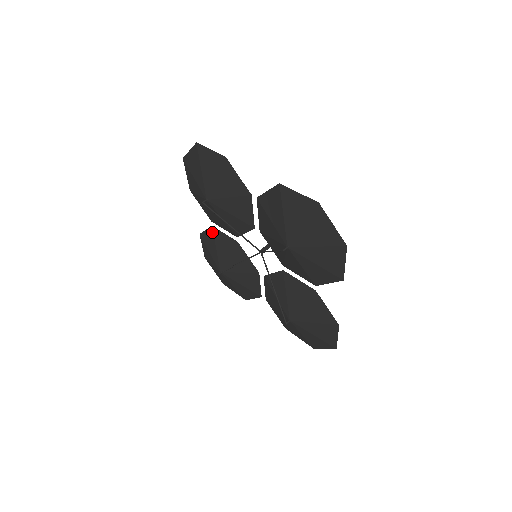
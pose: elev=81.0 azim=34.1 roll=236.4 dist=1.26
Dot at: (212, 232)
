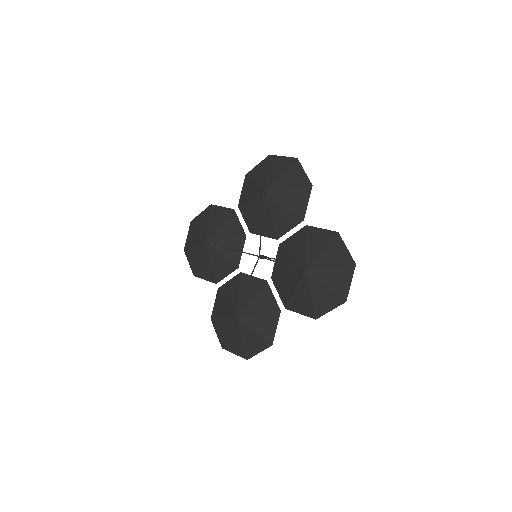
Dot at: (229, 213)
